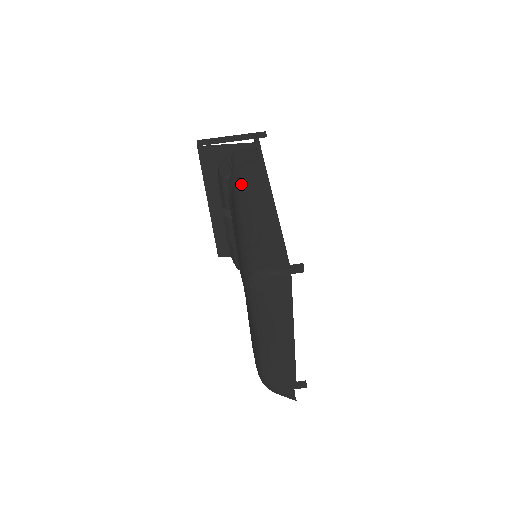
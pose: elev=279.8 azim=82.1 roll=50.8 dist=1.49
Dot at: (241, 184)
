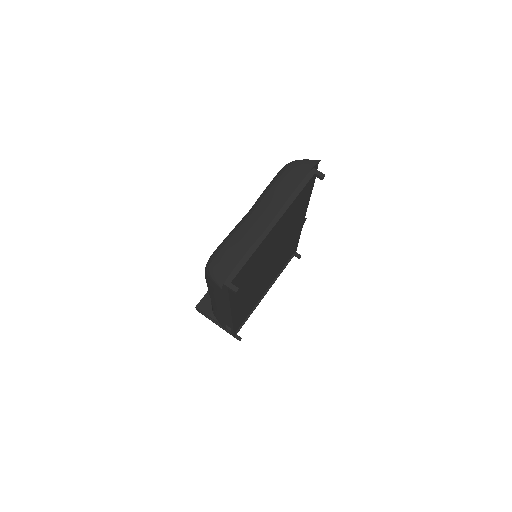
Dot at: occluded
